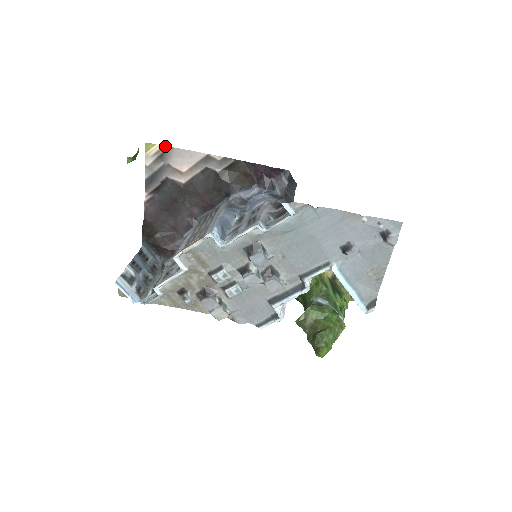
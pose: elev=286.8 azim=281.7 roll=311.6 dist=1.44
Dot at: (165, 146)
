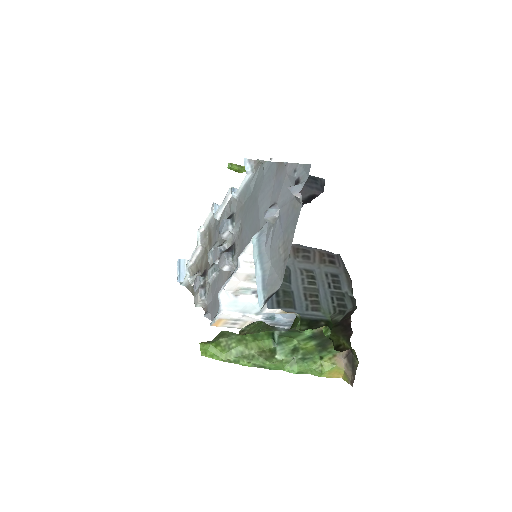
Dot at: occluded
